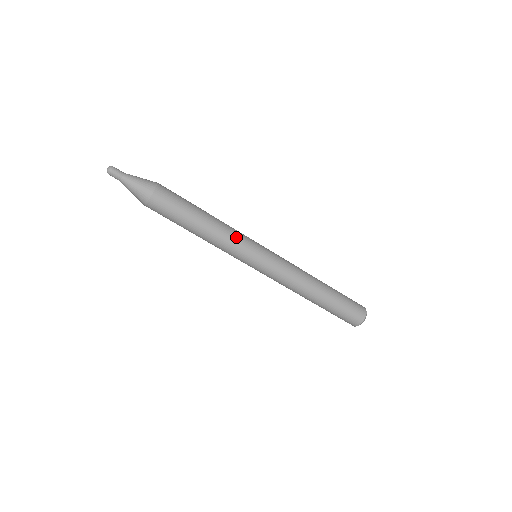
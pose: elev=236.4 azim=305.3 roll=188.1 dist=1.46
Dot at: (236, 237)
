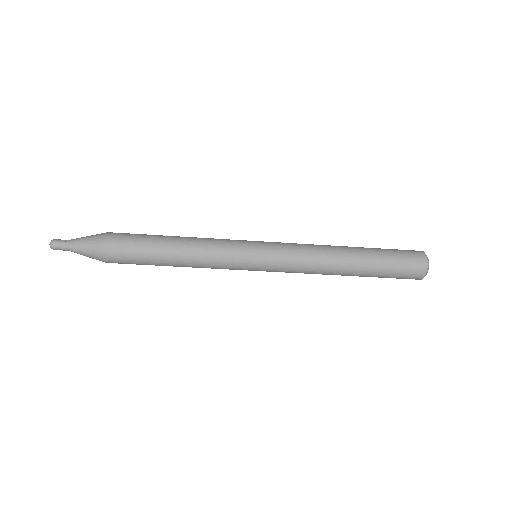
Dot at: (218, 255)
